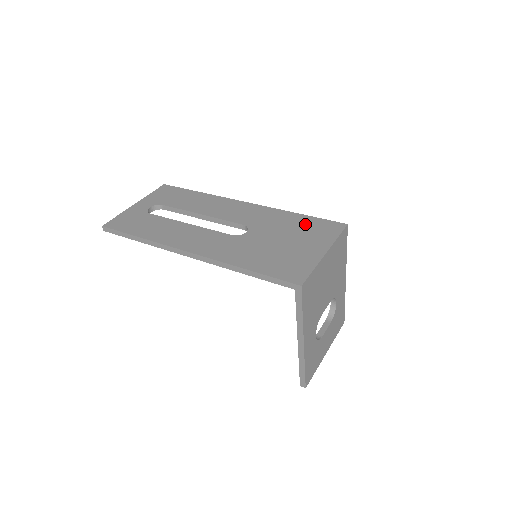
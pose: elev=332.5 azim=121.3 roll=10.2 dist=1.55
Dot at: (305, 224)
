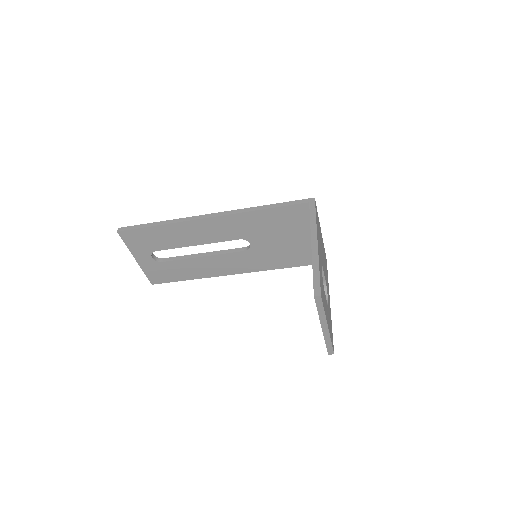
Dot at: occluded
